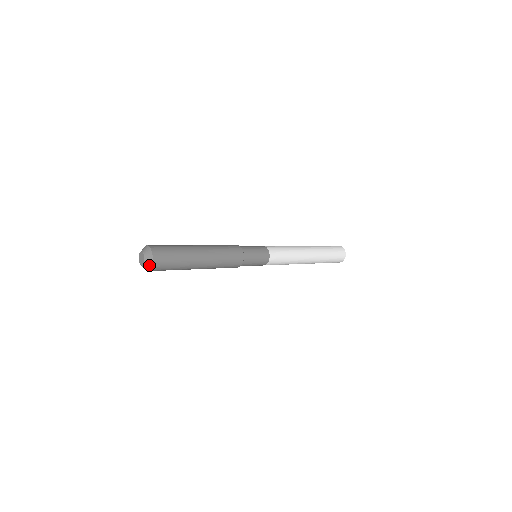
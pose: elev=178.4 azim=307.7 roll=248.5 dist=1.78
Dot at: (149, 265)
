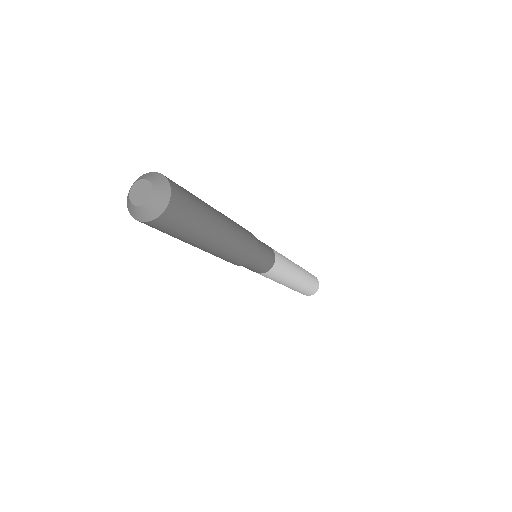
Dot at: (152, 214)
